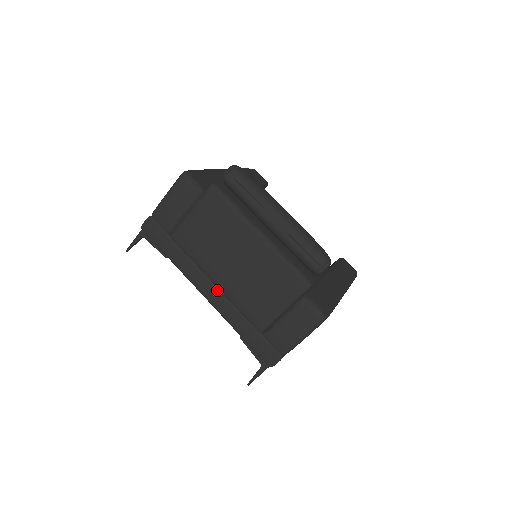
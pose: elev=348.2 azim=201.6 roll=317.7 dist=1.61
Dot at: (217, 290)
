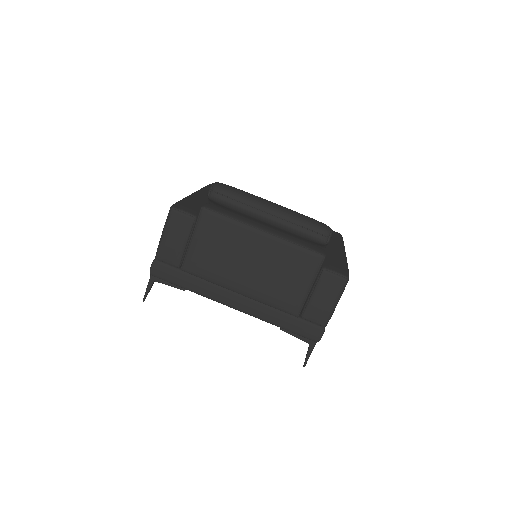
Dot at: (244, 298)
